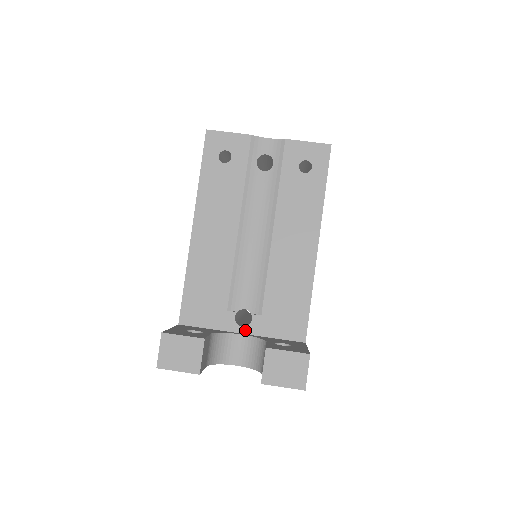
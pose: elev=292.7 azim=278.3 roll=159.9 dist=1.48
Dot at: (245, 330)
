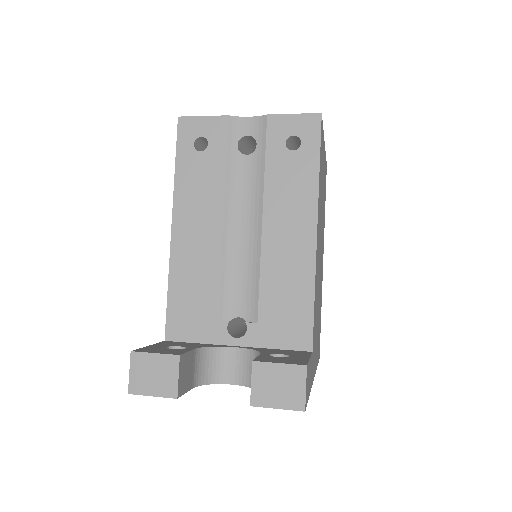
Dot at: (240, 342)
